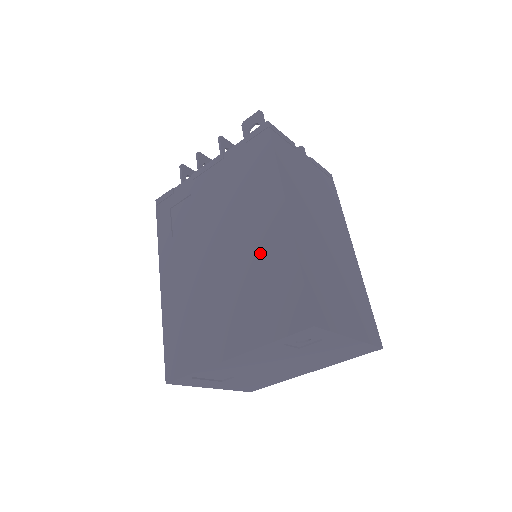
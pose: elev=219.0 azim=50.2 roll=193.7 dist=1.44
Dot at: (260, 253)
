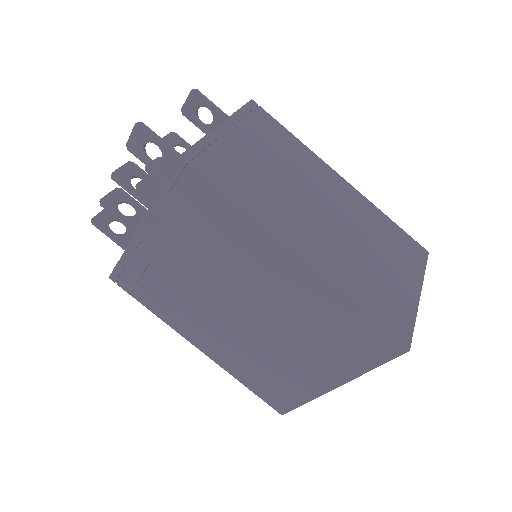
Dot at: (296, 304)
